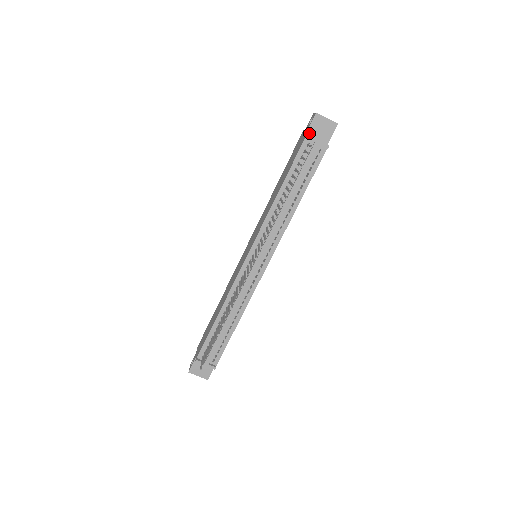
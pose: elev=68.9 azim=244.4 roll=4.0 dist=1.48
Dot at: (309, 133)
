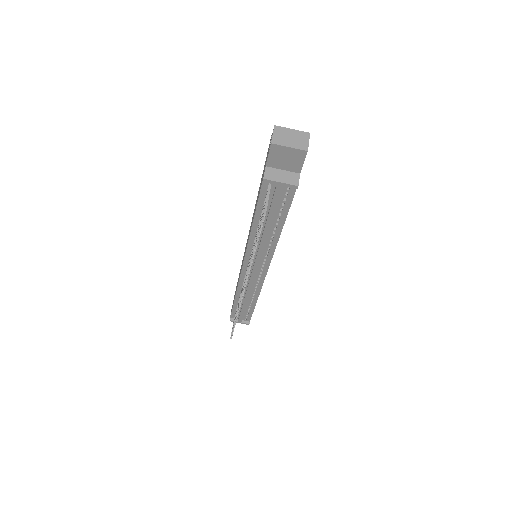
Dot at: (270, 164)
